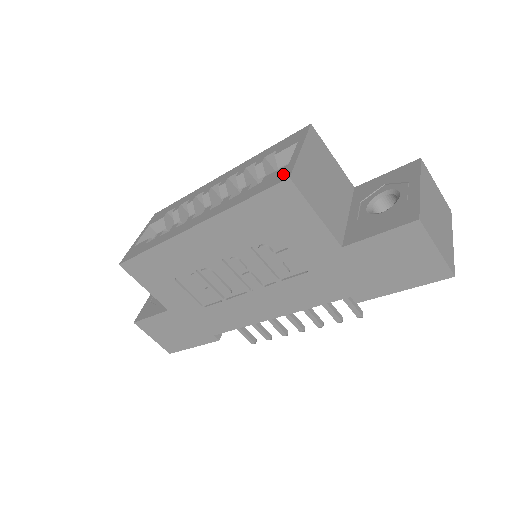
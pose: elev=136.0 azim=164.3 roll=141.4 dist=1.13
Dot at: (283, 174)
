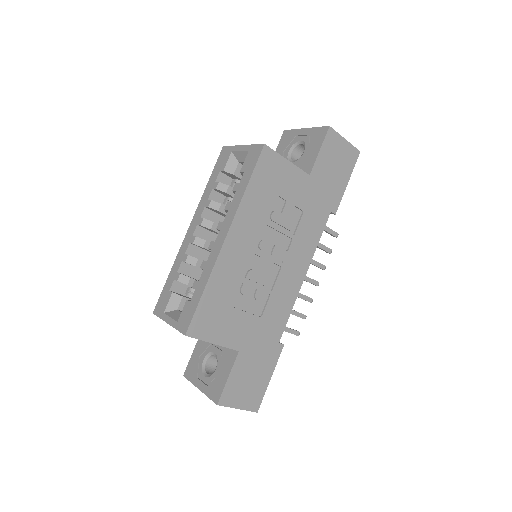
Dot at: (255, 151)
